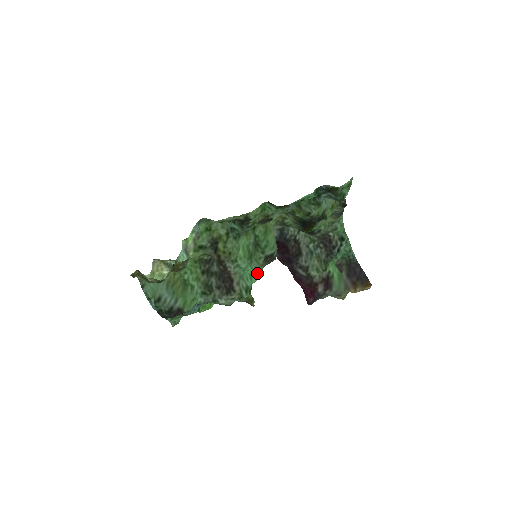
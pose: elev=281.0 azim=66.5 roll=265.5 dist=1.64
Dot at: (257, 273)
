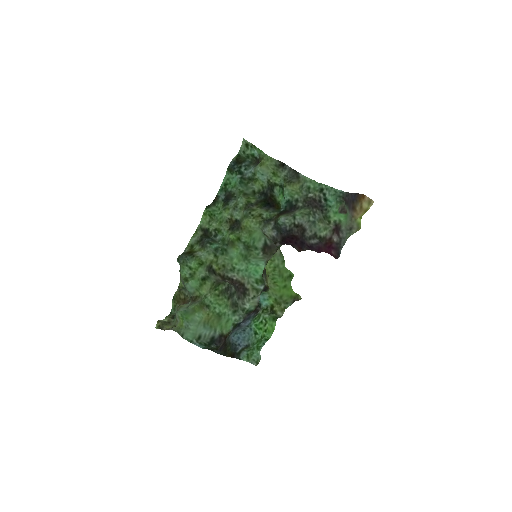
Dot at: (260, 265)
